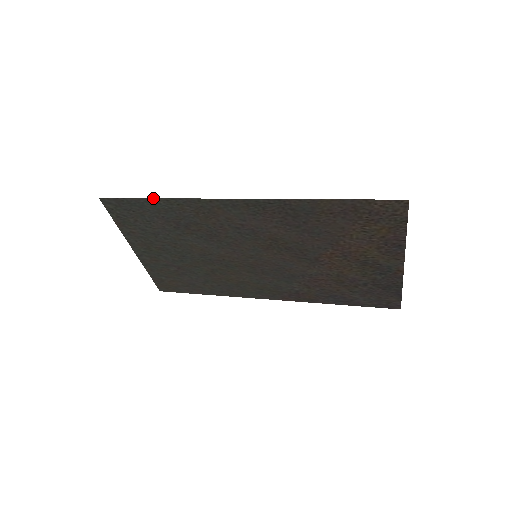
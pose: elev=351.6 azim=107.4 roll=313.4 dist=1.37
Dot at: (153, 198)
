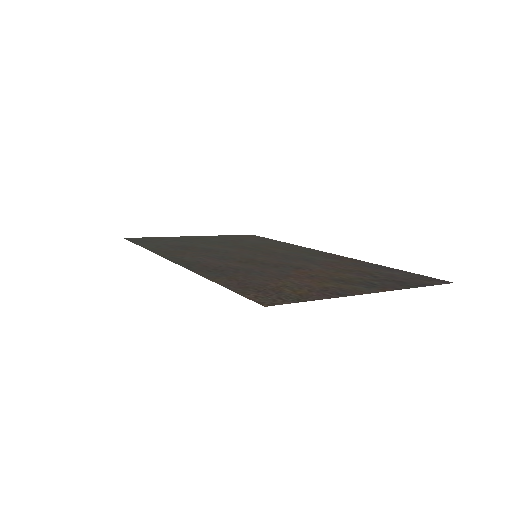
Dot at: occluded
